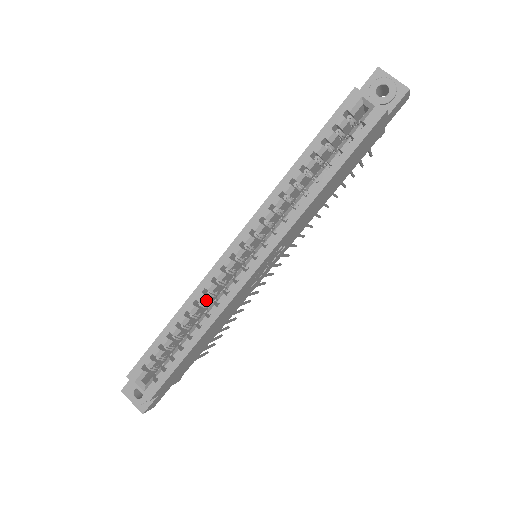
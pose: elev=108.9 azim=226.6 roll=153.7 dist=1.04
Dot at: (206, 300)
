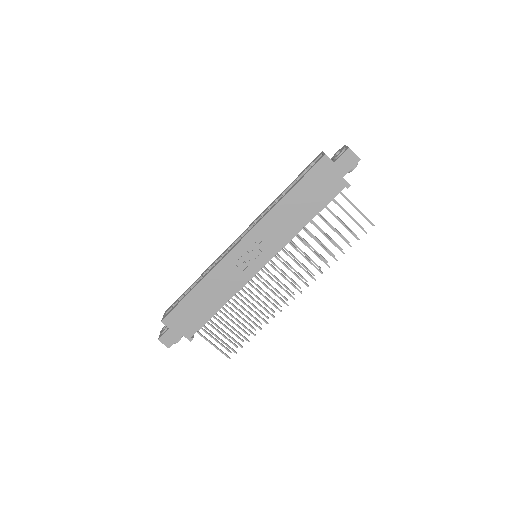
Dot at: occluded
